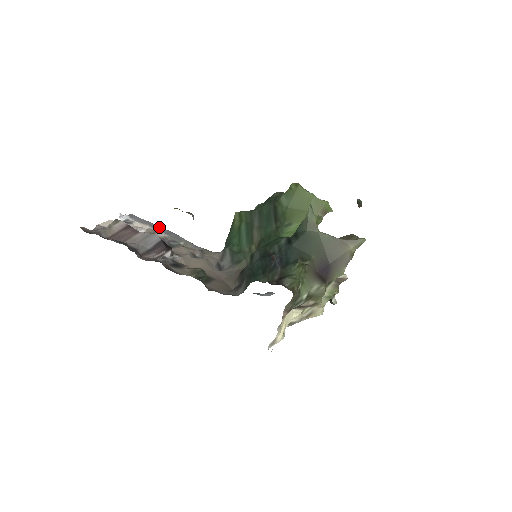
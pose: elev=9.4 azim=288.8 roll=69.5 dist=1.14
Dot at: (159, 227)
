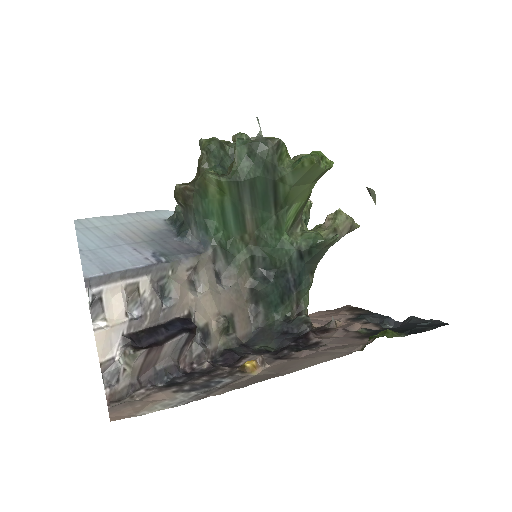
Dot at: (133, 271)
